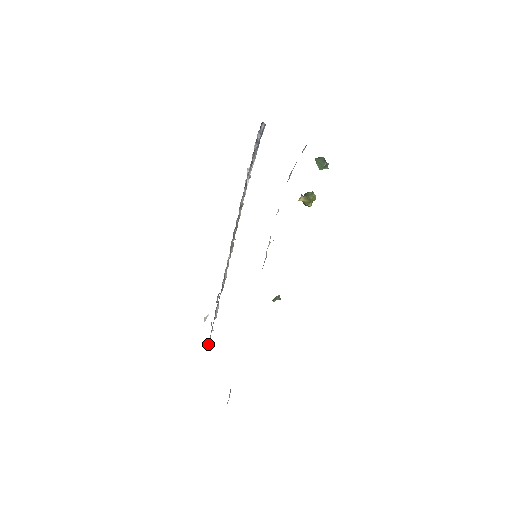
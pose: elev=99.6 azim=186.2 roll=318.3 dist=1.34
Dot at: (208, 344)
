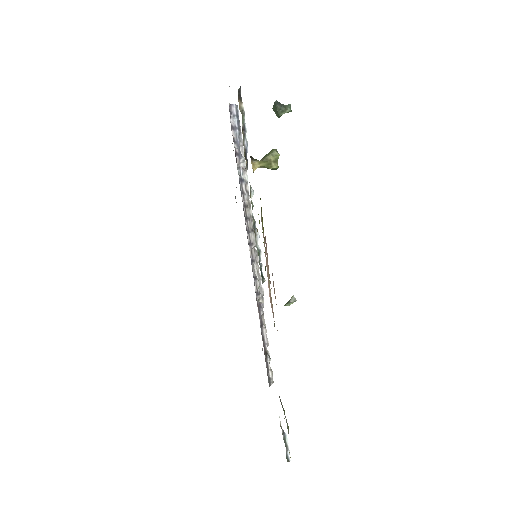
Dot at: (269, 378)
